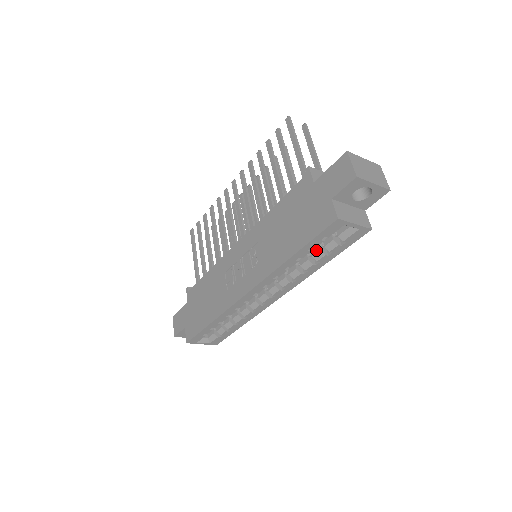
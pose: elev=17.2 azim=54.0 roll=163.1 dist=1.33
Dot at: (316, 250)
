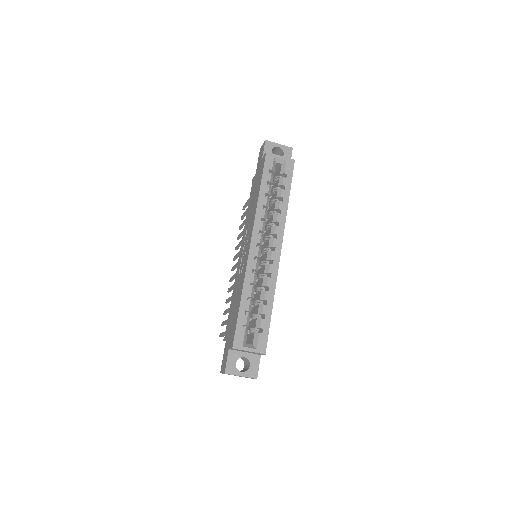
Dot at: (276, 193)
